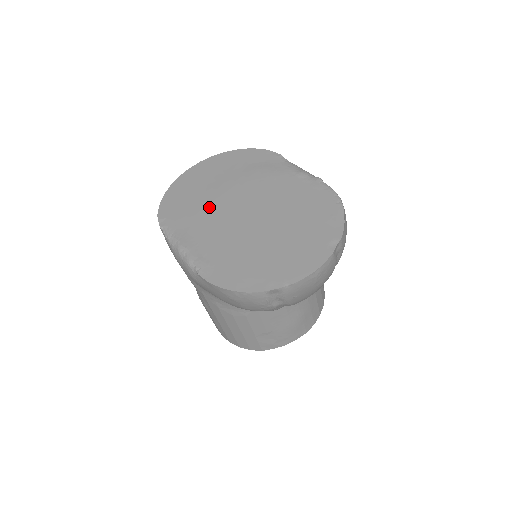
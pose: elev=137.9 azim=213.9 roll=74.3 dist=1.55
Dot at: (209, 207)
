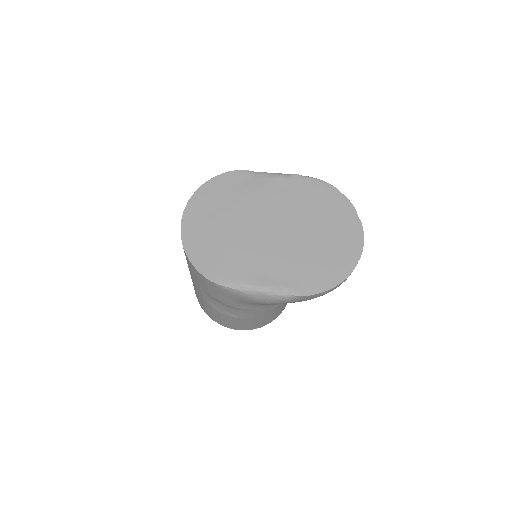
Dot at: (243, 244)
